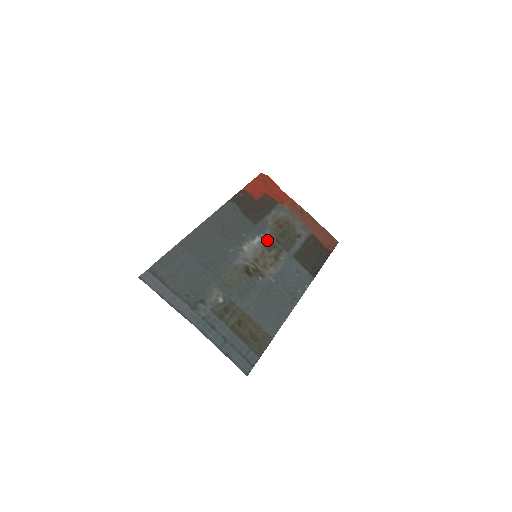
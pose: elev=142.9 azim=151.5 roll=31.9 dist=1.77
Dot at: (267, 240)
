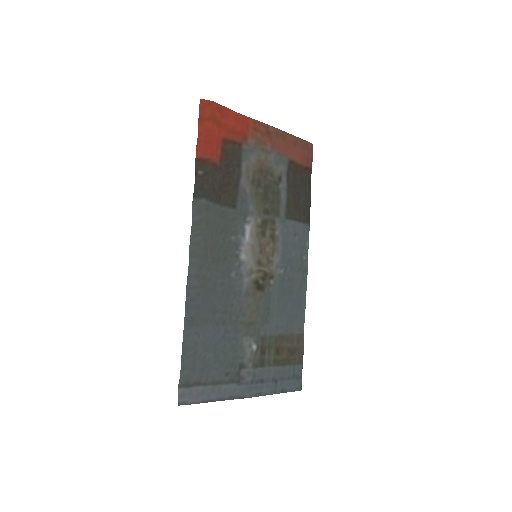
Dot at: (256, 221)
